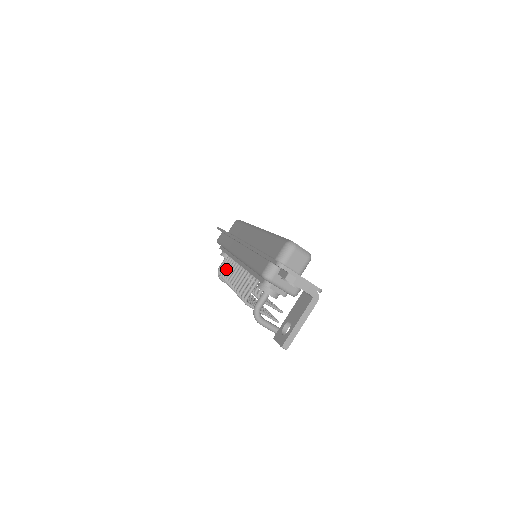
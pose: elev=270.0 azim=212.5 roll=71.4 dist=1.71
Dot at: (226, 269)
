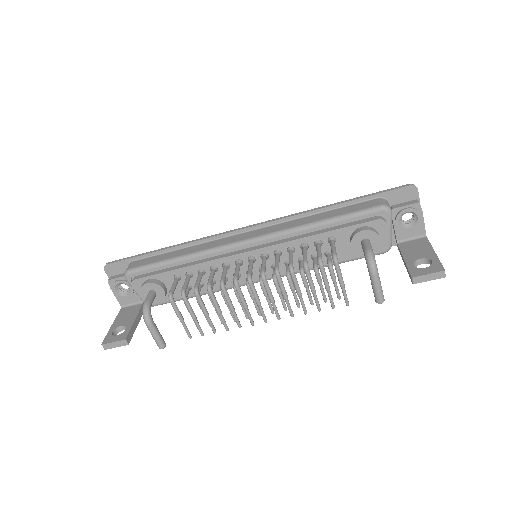
Dot at: (198, 280)
